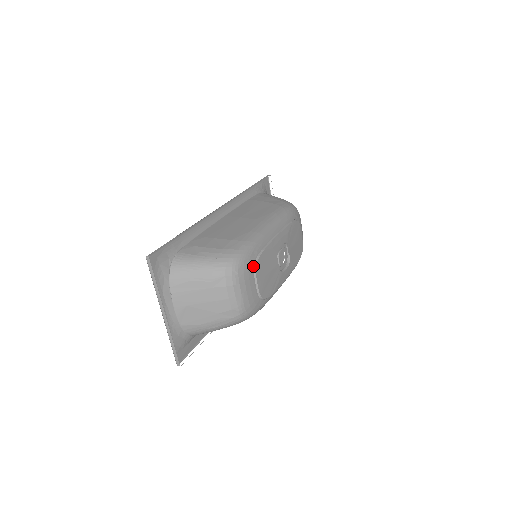
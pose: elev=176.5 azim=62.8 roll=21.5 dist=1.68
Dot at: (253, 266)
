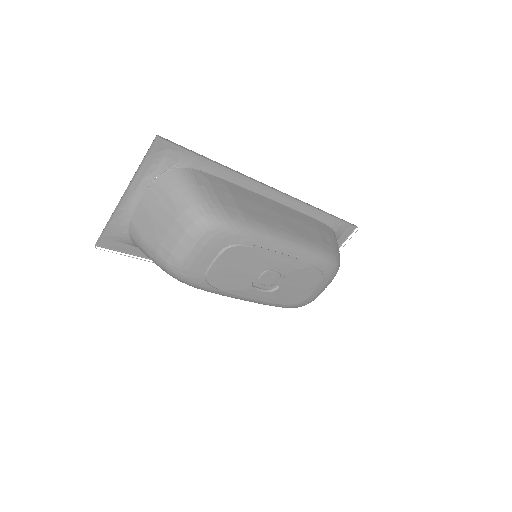
Dot at: (227, 246)
